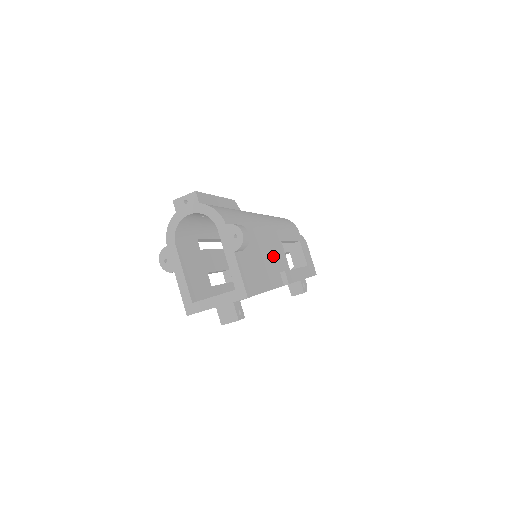
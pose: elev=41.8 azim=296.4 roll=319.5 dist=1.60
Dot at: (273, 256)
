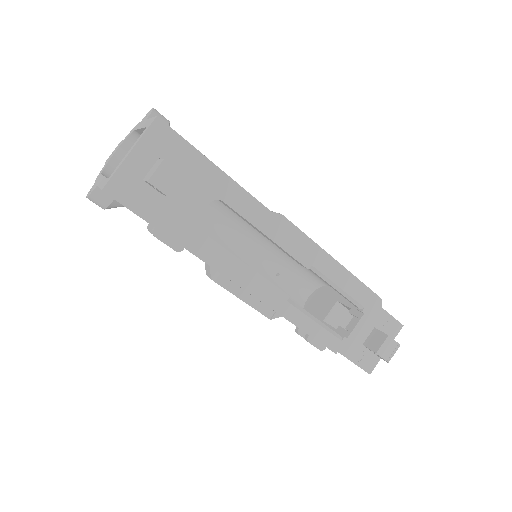
Dot at: occluded
